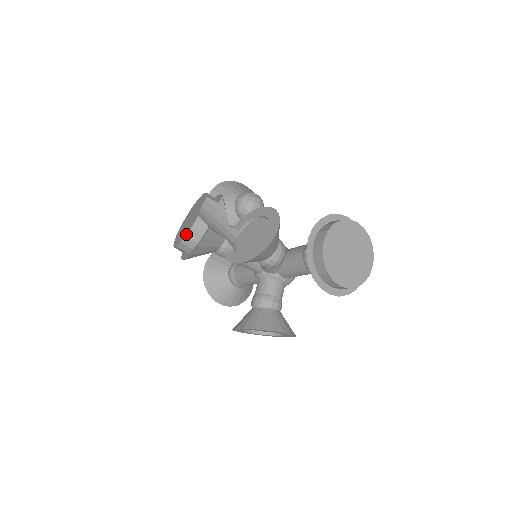
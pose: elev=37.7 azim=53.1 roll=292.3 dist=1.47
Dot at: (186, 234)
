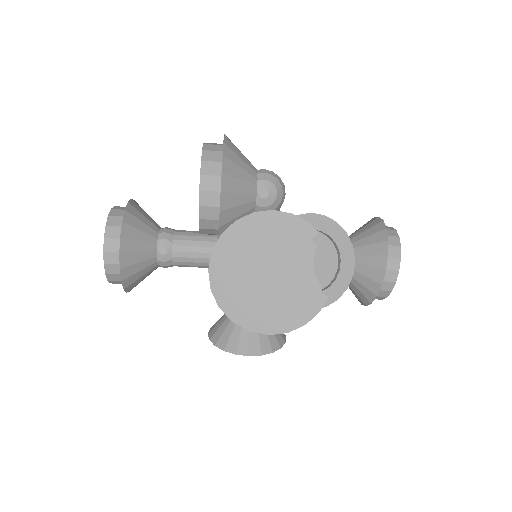
Dot at: (301, 315)
